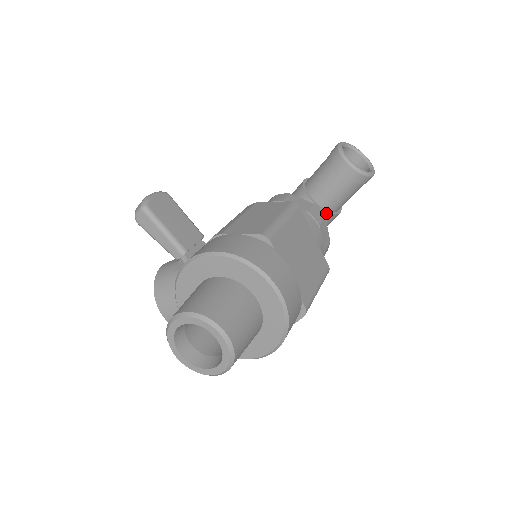
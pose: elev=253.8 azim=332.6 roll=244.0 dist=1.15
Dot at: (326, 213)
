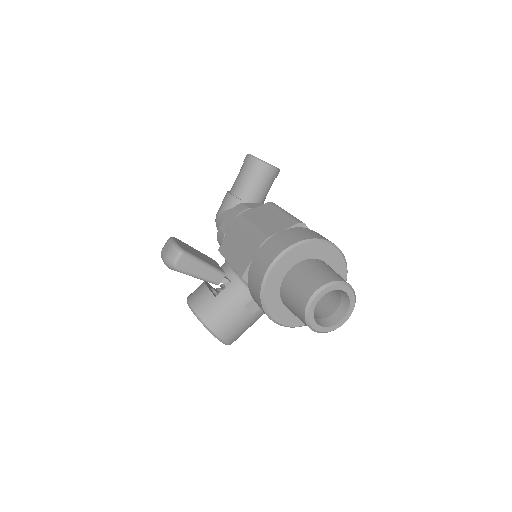
Dot at: occluded
